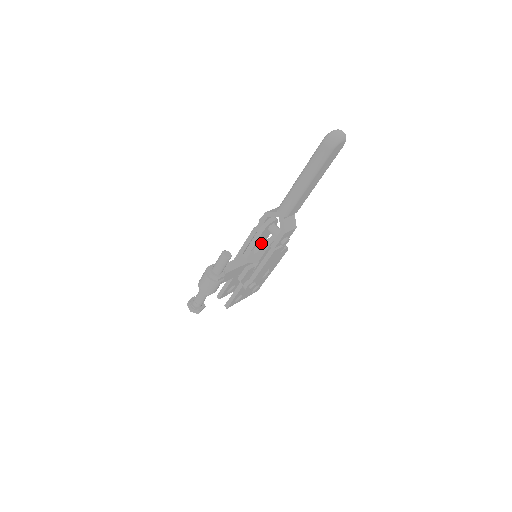
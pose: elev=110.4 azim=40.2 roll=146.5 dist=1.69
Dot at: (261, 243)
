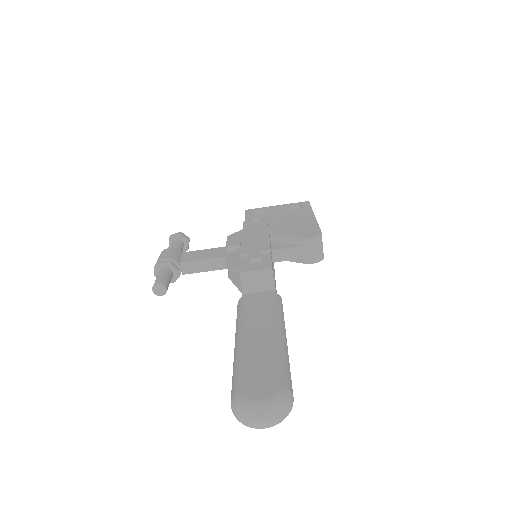
Dot at: (235, 280)
